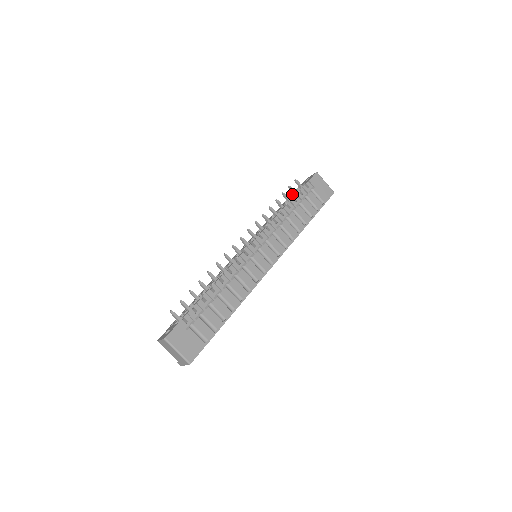
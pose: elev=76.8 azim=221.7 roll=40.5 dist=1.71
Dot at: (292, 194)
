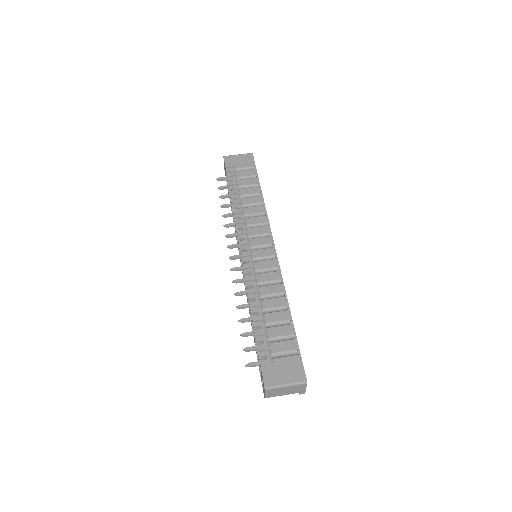
Dot at: (228, 191)
